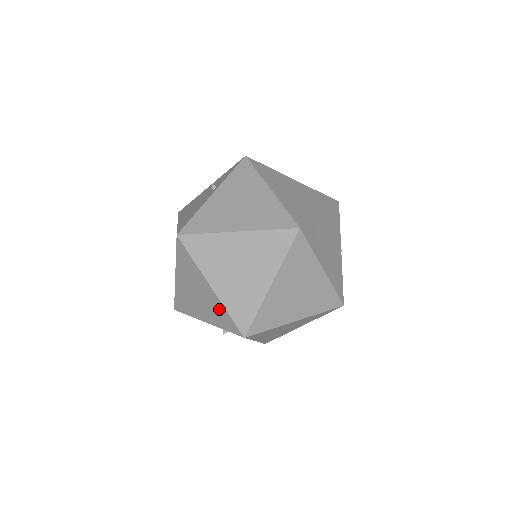
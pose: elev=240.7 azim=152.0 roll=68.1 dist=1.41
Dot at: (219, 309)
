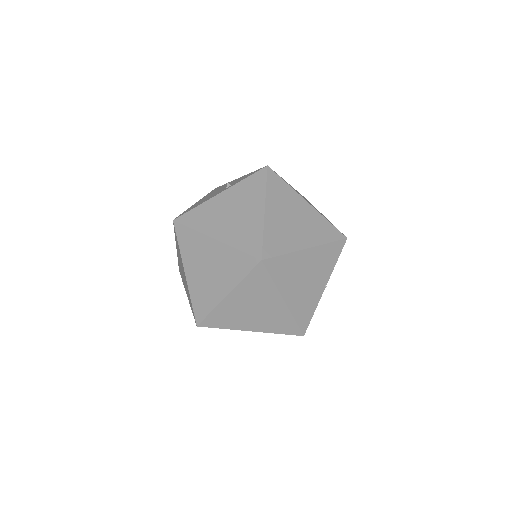
Dot at: occluded
